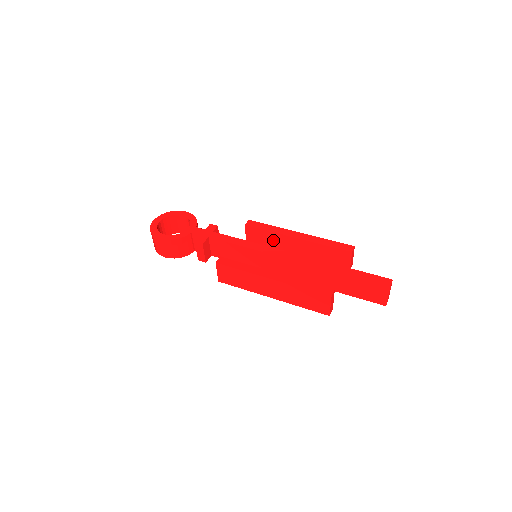
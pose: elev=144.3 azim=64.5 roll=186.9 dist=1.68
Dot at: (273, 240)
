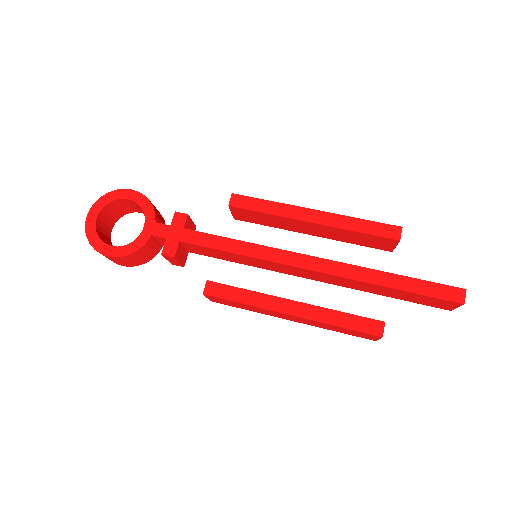
Dot at: (275, 221)
